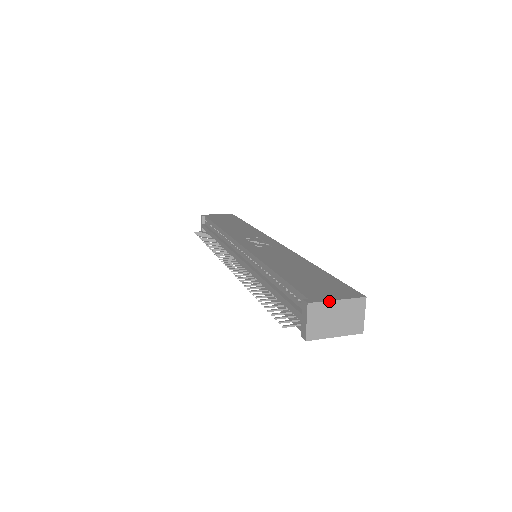
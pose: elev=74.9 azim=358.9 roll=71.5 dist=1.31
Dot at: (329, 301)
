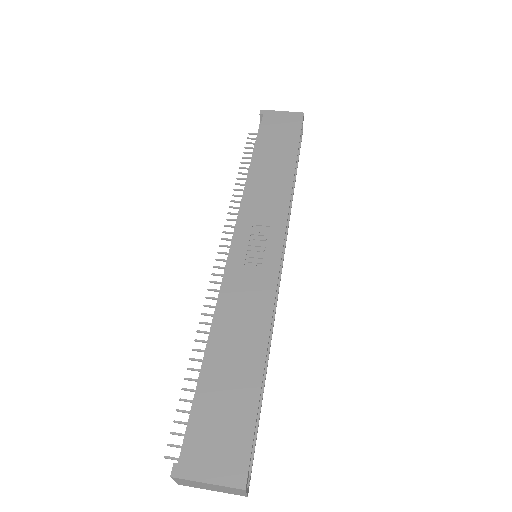
Dot at: (197, 481)
